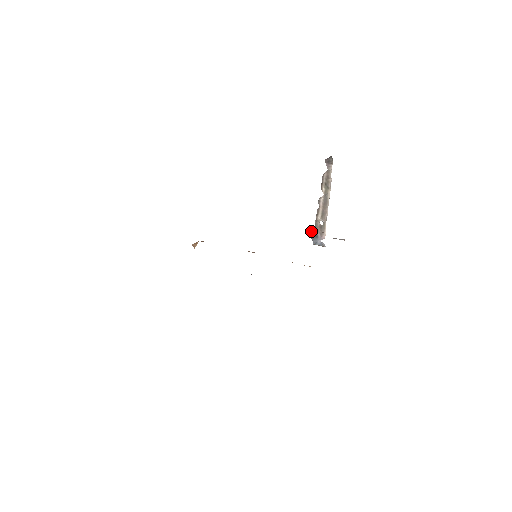
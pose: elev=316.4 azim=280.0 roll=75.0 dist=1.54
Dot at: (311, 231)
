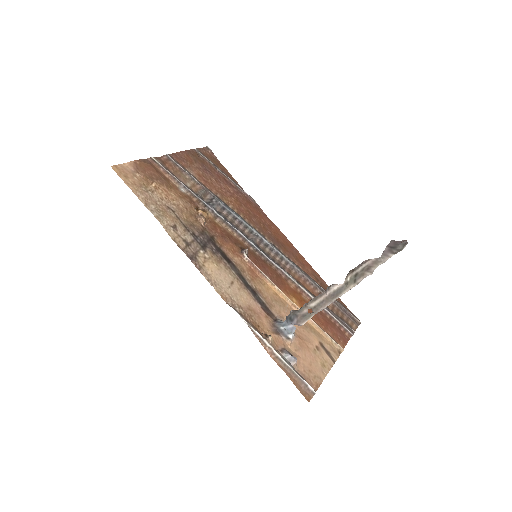
Dot at: (291, 311)
